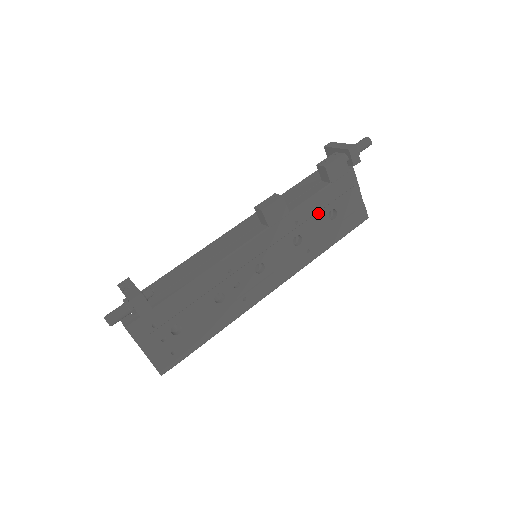
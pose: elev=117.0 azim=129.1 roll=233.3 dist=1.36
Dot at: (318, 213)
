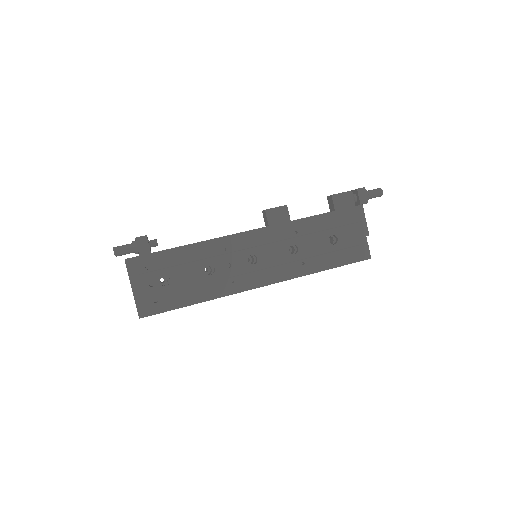
Dot at: (318, 233)
